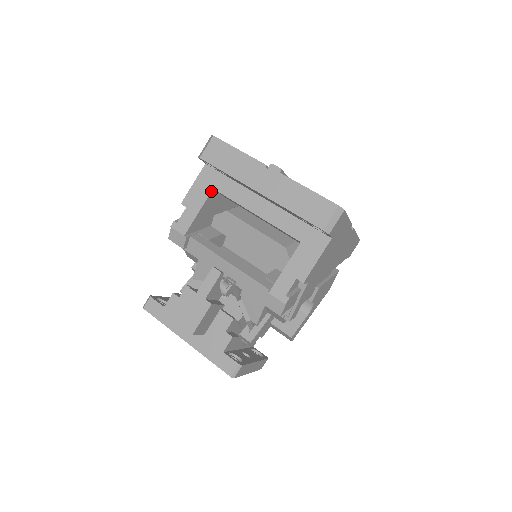
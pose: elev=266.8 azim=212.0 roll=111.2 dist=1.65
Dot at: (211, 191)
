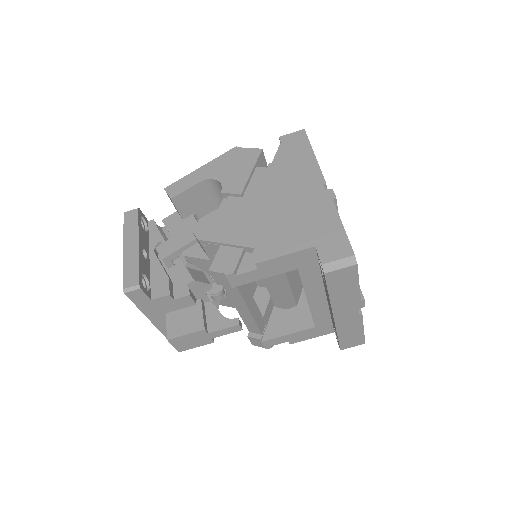
Dot at: occluded
